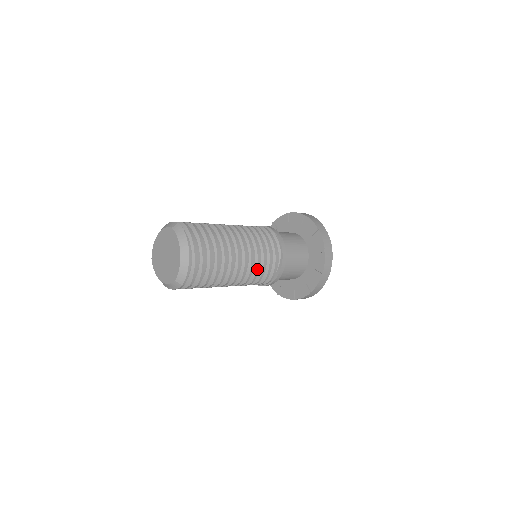
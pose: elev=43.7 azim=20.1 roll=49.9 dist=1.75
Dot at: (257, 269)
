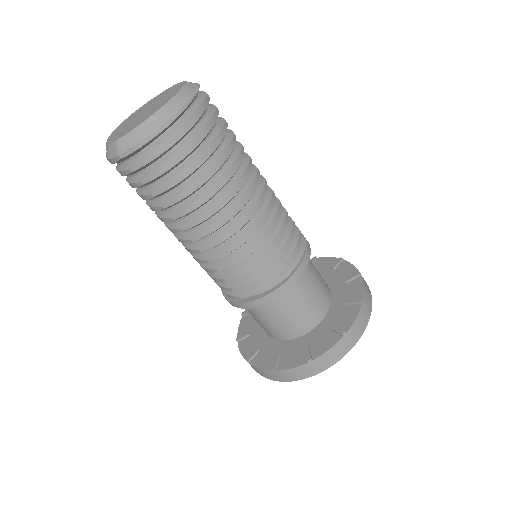
Dot at: (238, 257)
